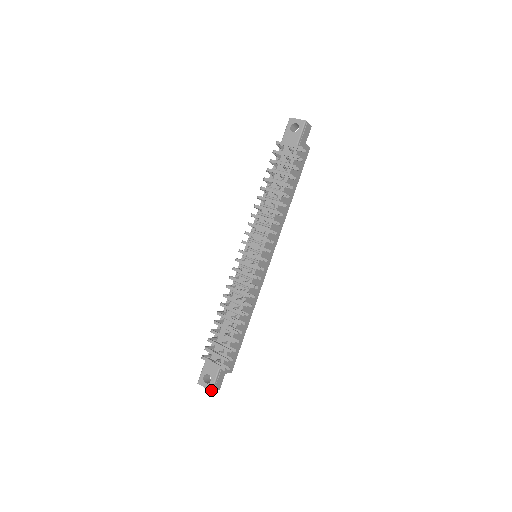
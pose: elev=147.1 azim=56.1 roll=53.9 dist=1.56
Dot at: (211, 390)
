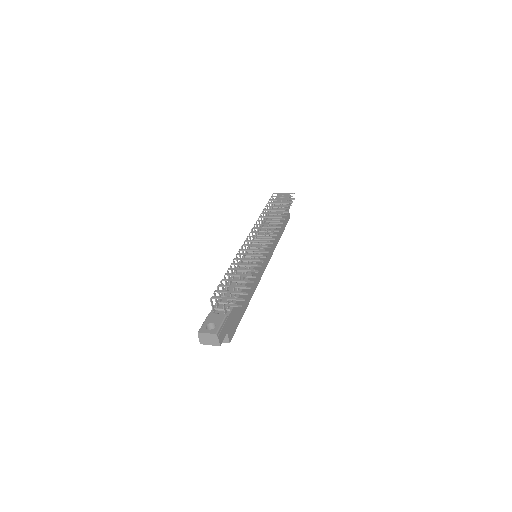
Dot at: (216, 333)
